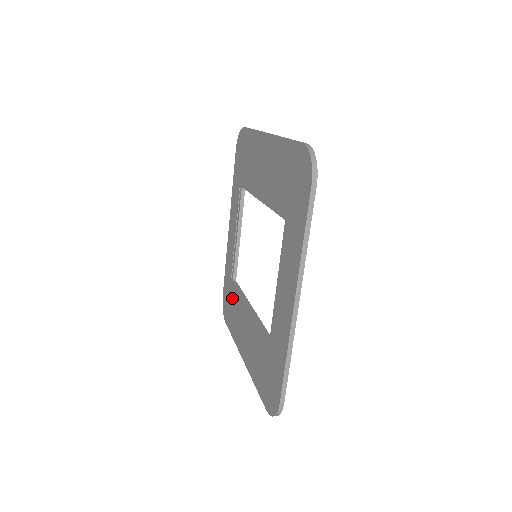
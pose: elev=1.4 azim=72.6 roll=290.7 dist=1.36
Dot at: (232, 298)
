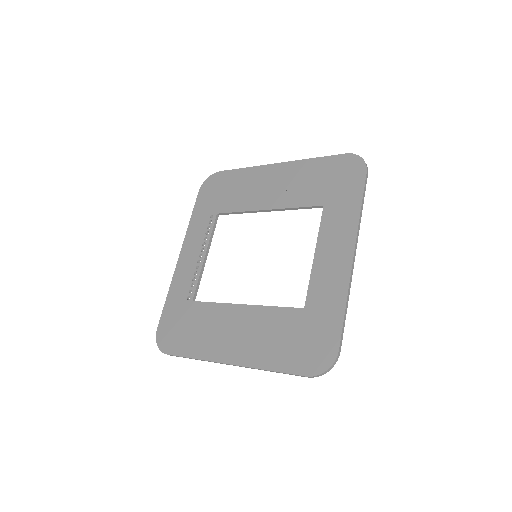
Dot at: (192, 318)
